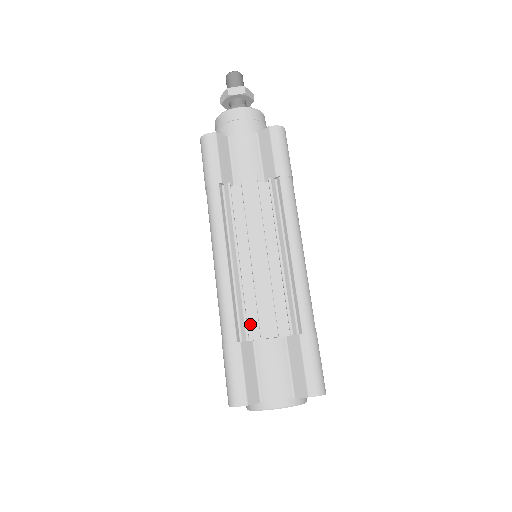
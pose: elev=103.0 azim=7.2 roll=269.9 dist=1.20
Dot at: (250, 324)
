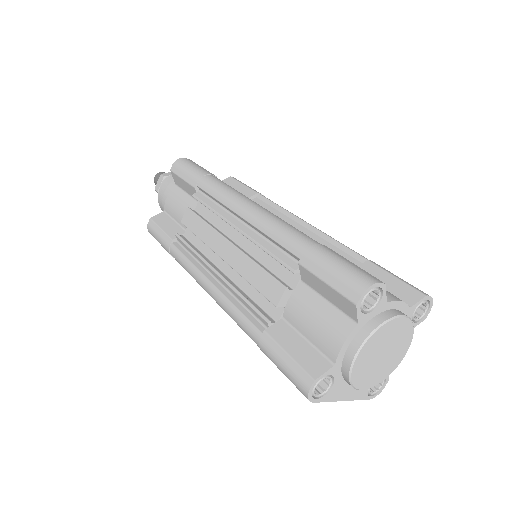
Dot at: (267, 307)
